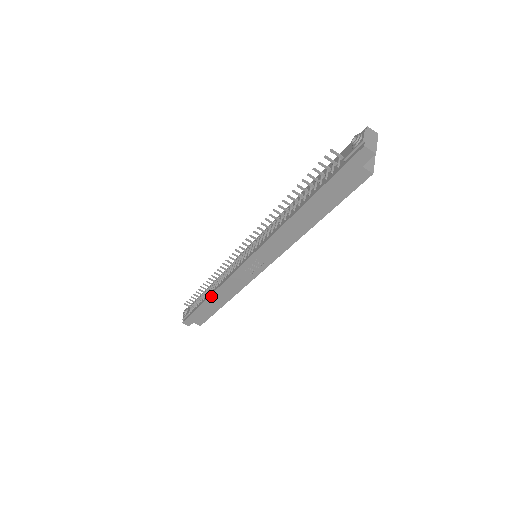
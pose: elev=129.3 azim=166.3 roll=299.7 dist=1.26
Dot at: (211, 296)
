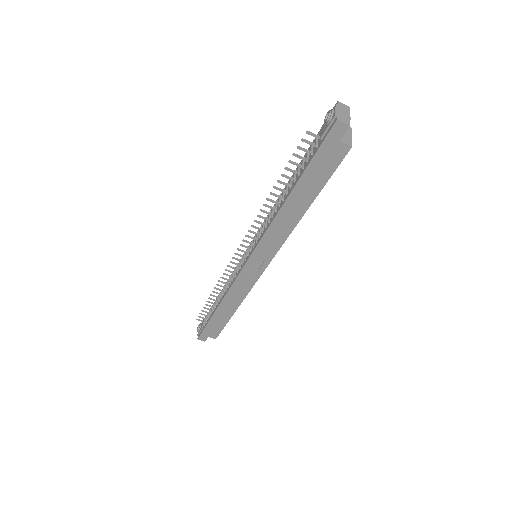
Dot at: (220, 305)
